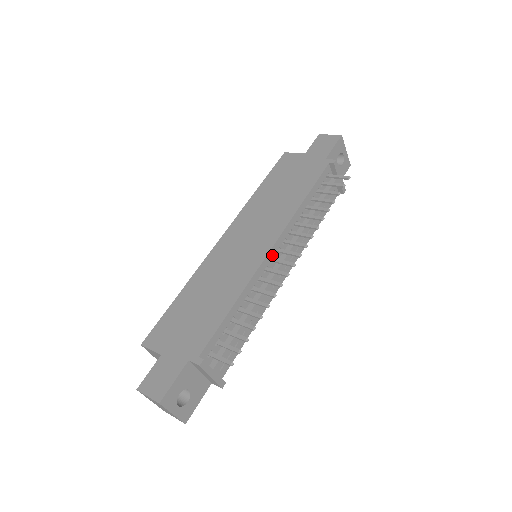
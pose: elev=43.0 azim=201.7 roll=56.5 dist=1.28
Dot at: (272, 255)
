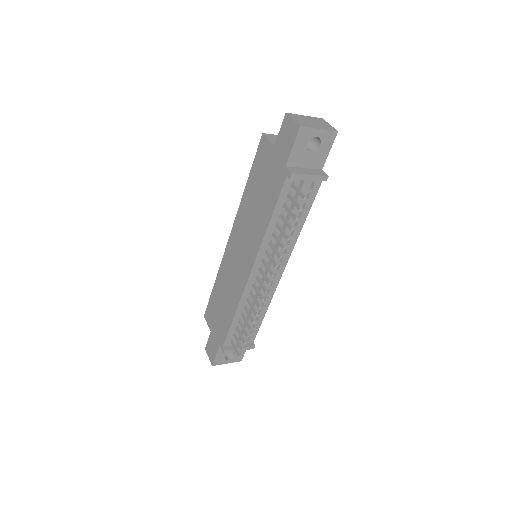
Dot at: (254, 275)
